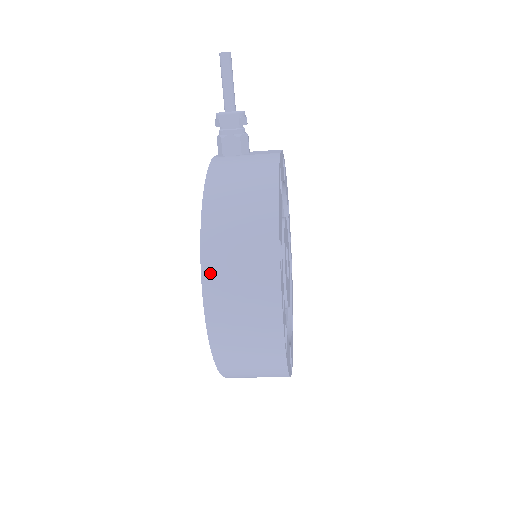
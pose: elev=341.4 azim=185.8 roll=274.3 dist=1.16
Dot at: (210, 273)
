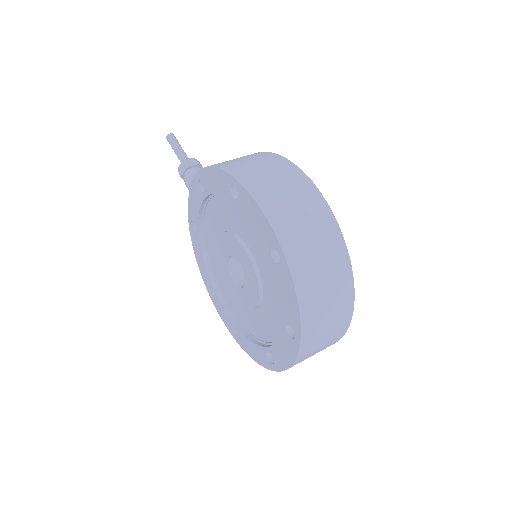
Dot at: (248, 182)
